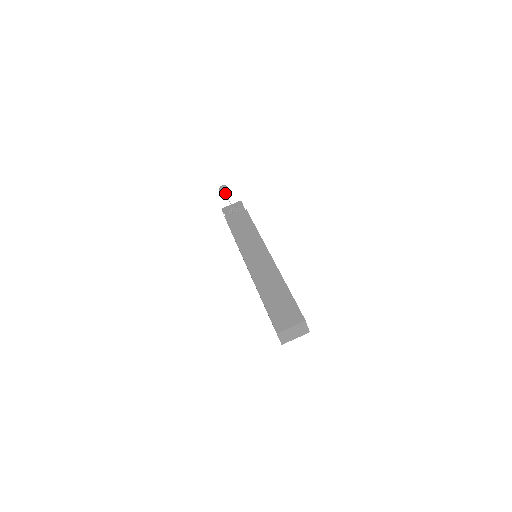
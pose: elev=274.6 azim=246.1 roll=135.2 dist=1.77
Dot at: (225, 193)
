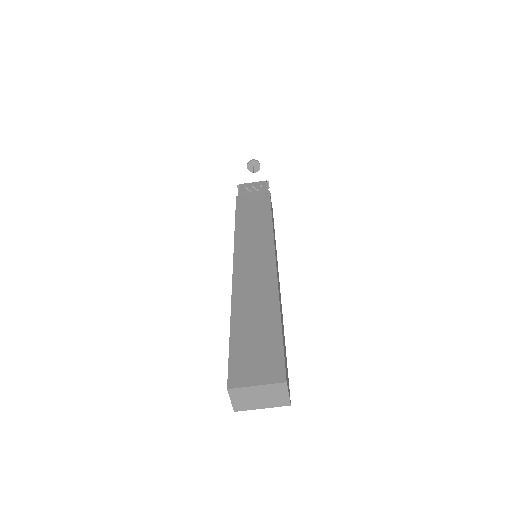
Dot at: (253, 170)
